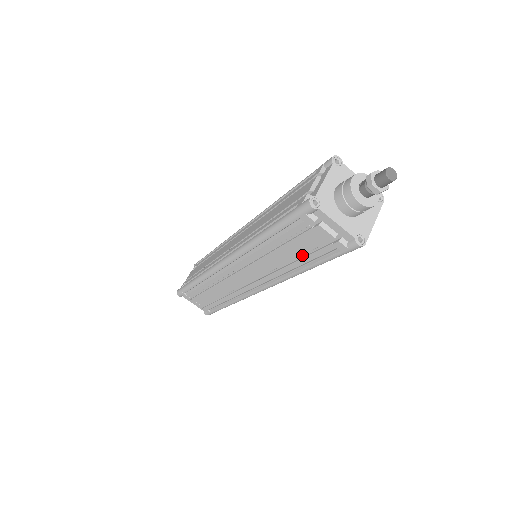
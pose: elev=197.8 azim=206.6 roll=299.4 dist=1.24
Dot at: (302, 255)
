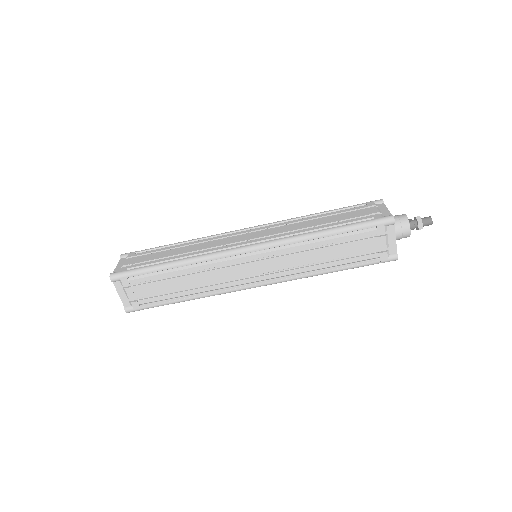
Dot at: (341, 258)
